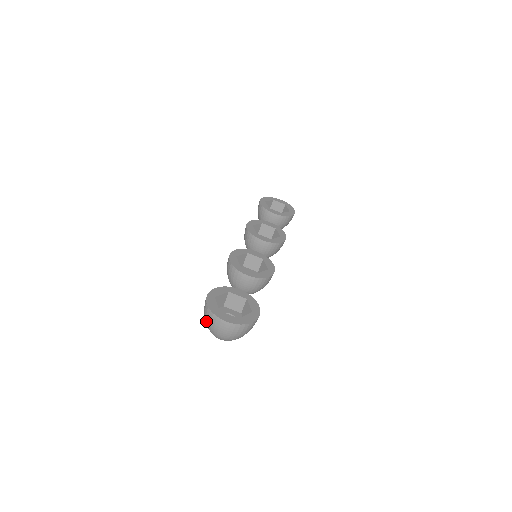
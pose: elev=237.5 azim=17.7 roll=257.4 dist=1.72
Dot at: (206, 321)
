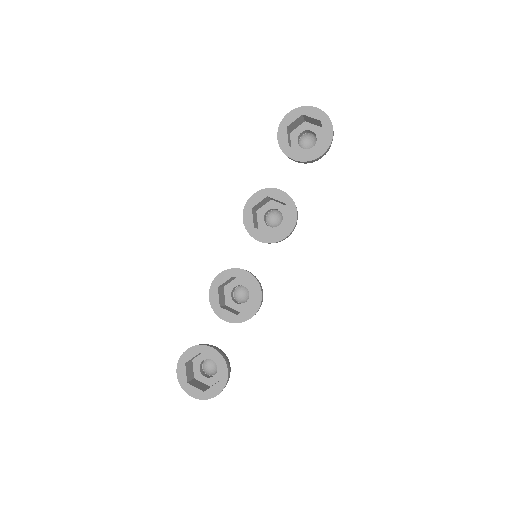
Dot at: occluded
